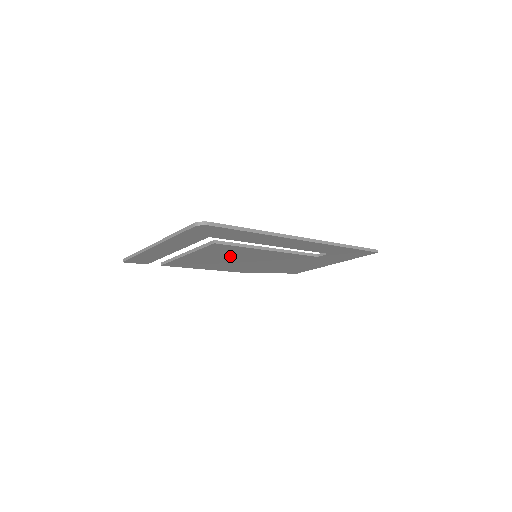
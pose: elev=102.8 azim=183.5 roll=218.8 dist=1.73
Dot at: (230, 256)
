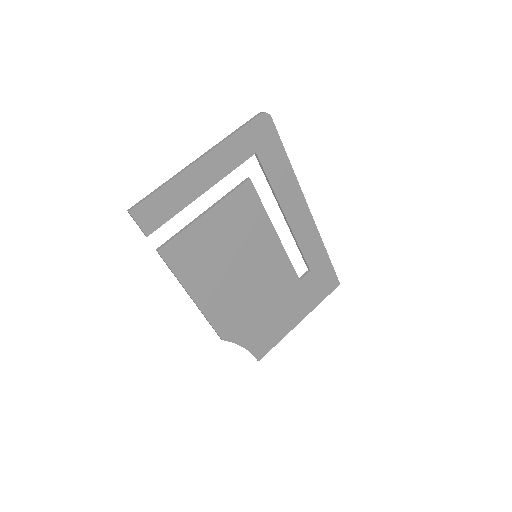
Dot at: (239, 240)
